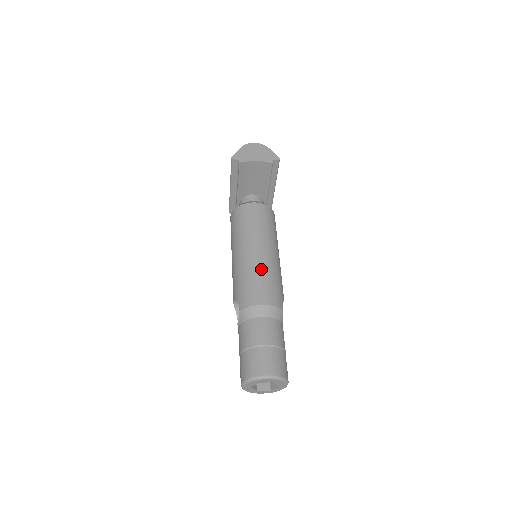
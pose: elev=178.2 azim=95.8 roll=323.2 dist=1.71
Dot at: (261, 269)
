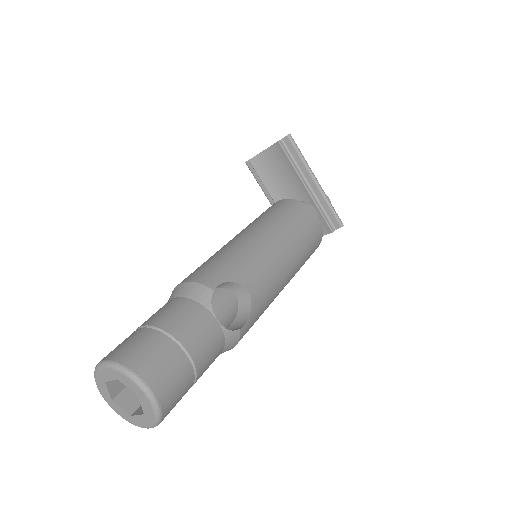
Dot at: (219, 251)
